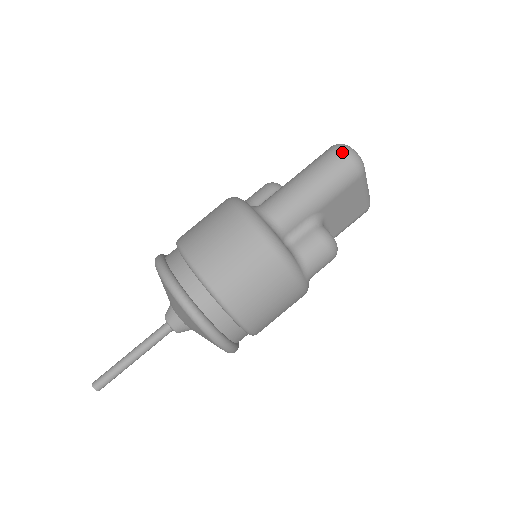
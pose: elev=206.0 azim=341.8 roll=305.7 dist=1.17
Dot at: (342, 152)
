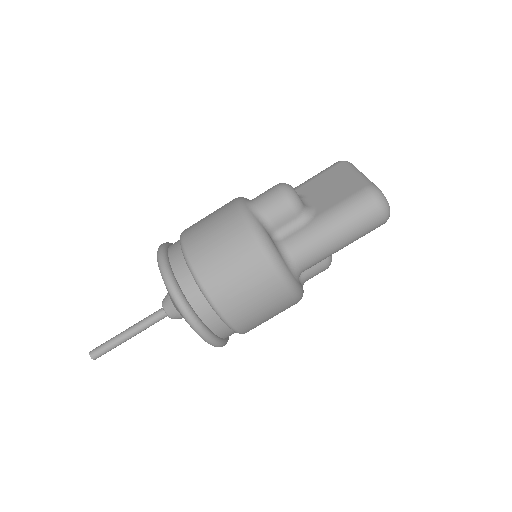
Dot at: (382, 217)
